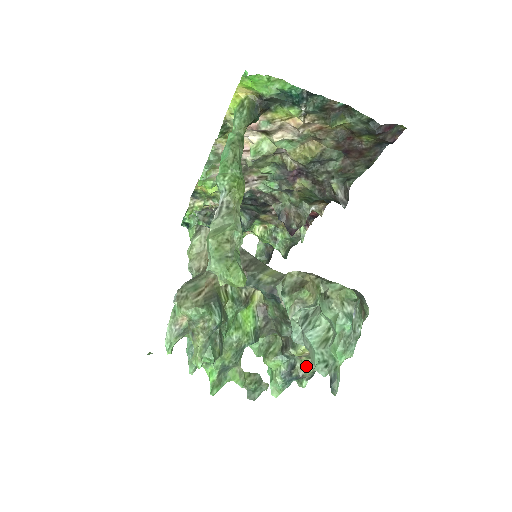
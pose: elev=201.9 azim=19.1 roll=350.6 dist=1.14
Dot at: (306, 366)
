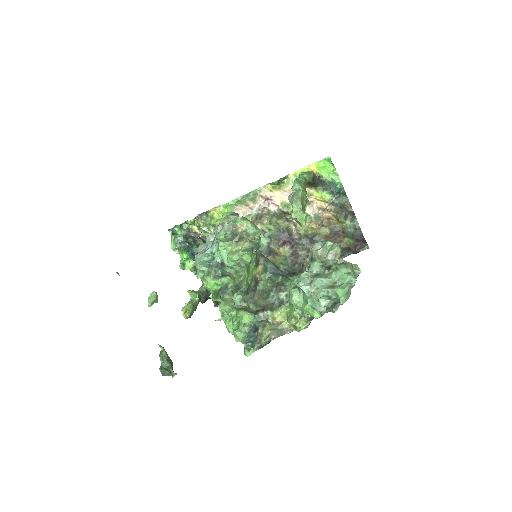
Dot at: (265, 335)
